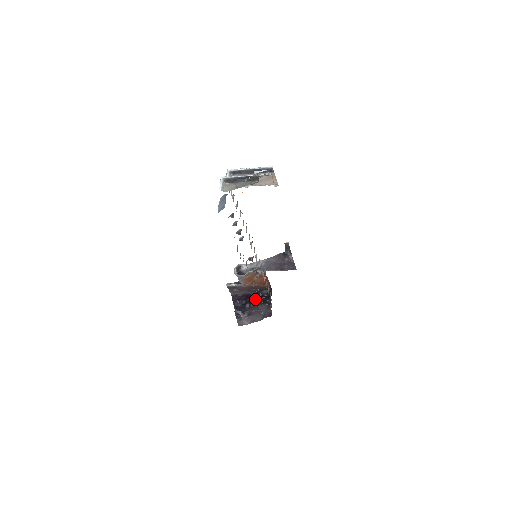
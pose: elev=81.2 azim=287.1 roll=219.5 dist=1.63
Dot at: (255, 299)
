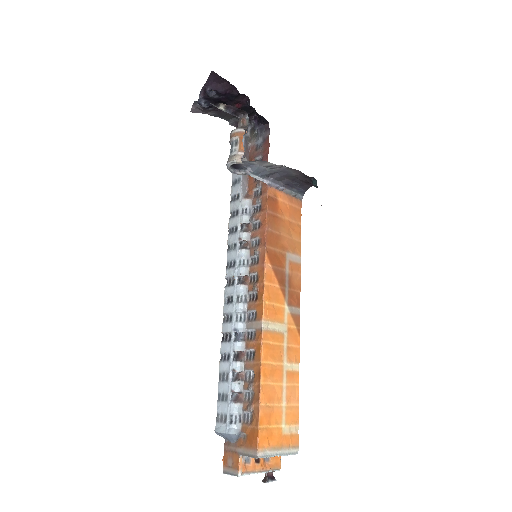
Dot at: (240, 102)
